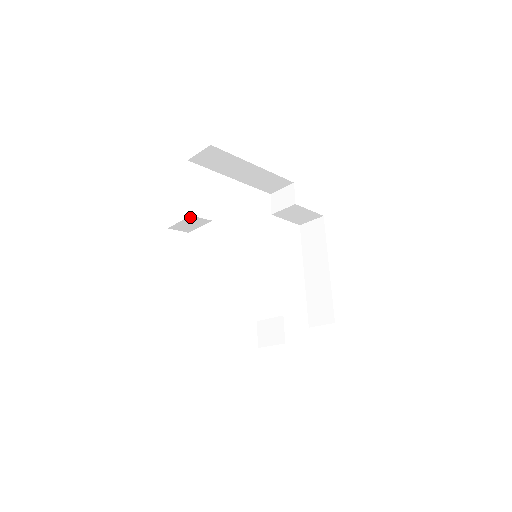
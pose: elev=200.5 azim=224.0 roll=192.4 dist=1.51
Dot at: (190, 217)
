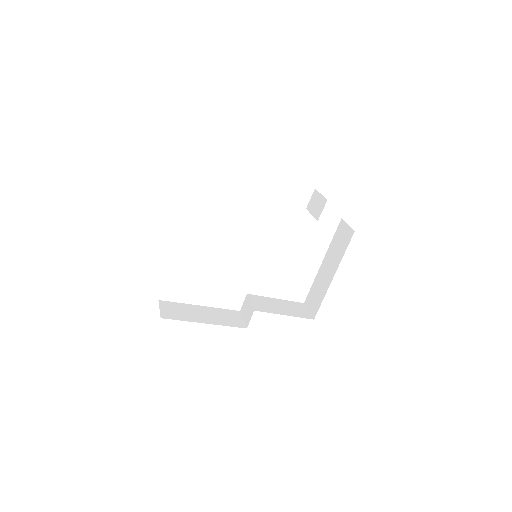
Dot at: occluded
